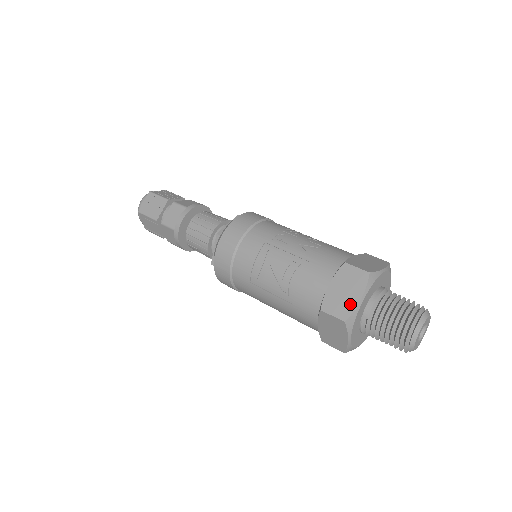
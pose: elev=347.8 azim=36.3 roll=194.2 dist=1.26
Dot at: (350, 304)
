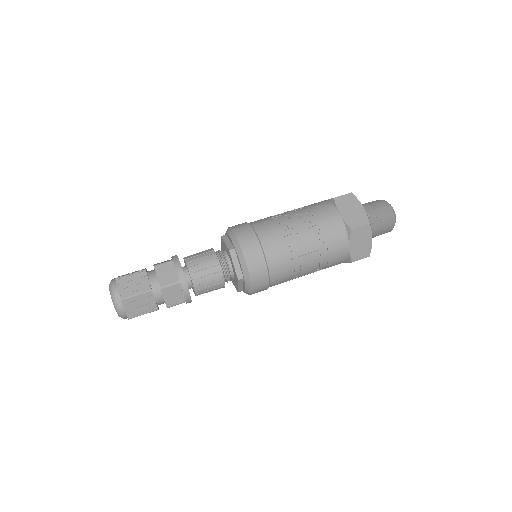
Dot at: (368, 247)
